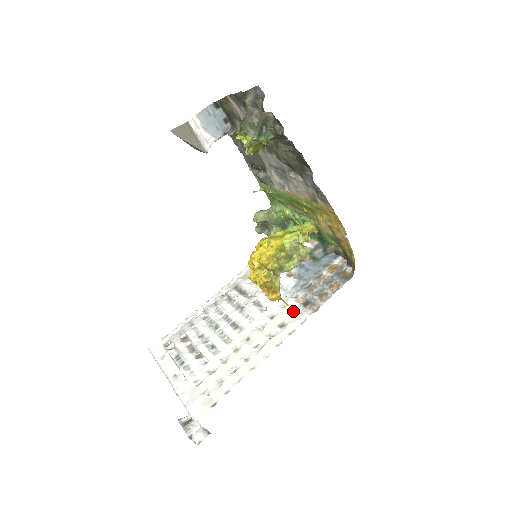
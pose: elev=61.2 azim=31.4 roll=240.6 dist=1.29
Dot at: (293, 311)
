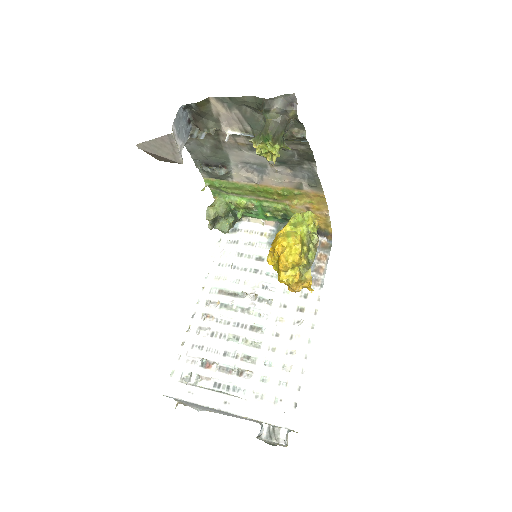
Dot at: (301, 293)
